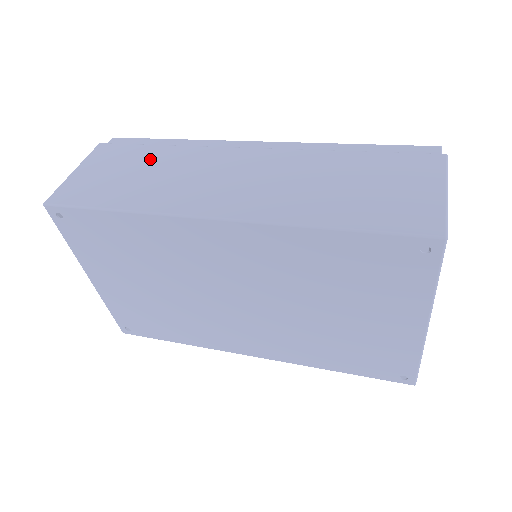
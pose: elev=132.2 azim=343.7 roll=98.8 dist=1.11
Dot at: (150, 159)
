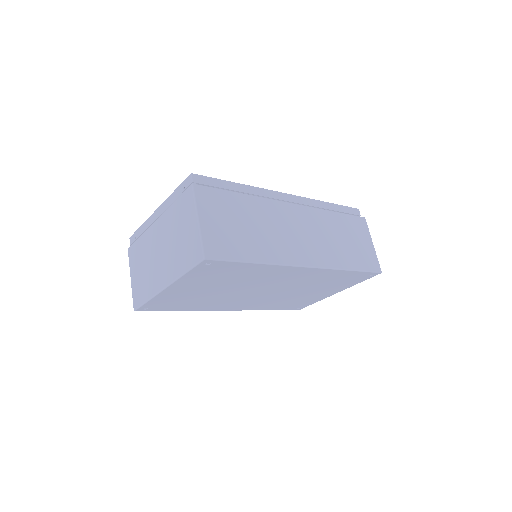
Dot at: (244, 210)
